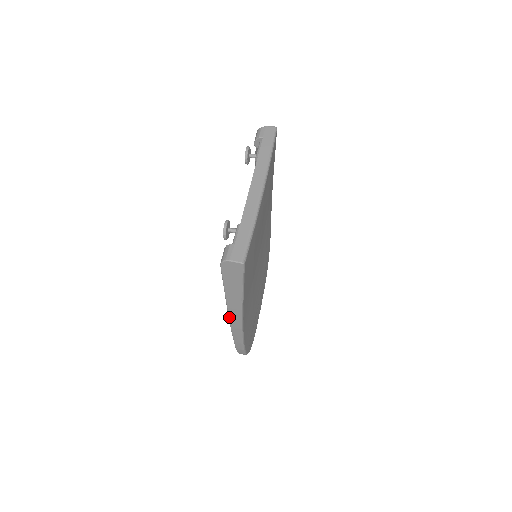
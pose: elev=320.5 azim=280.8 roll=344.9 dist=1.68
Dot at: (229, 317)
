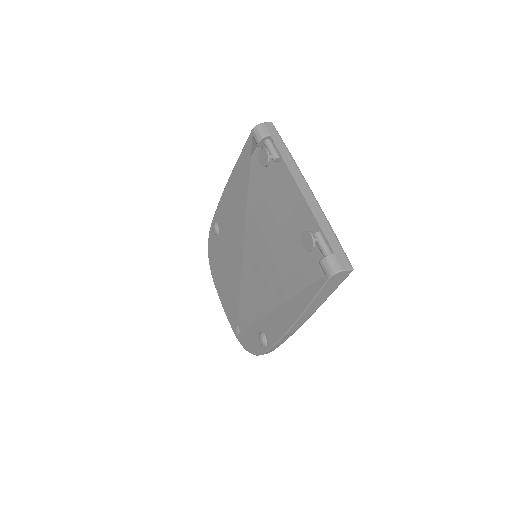
Dot at: (294, 324)
